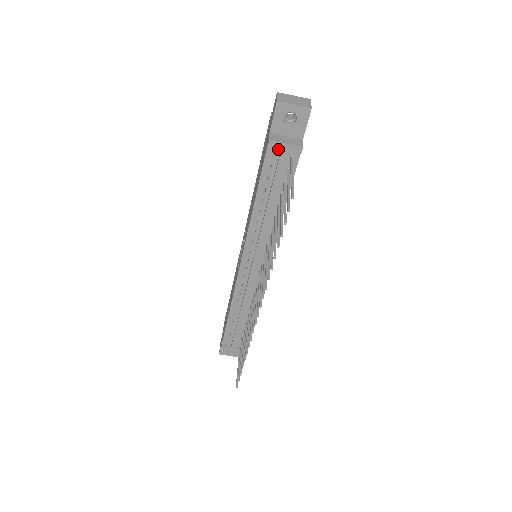
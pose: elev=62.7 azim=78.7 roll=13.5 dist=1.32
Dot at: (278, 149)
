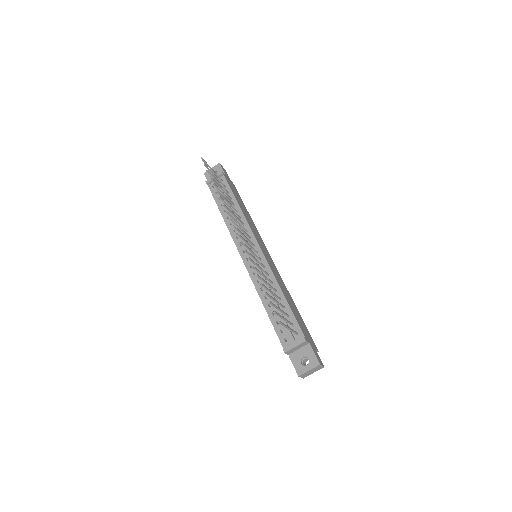
Dot at: occluded
